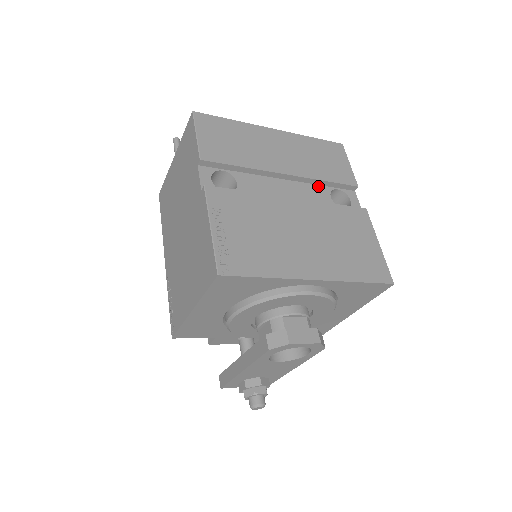
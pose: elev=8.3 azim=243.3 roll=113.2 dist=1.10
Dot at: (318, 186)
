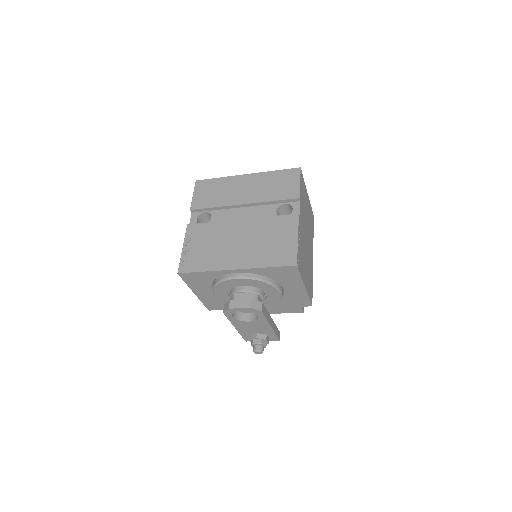
Dot at: (269, 205)
